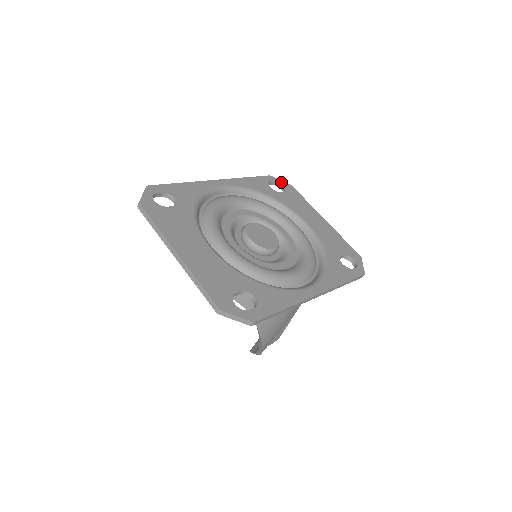
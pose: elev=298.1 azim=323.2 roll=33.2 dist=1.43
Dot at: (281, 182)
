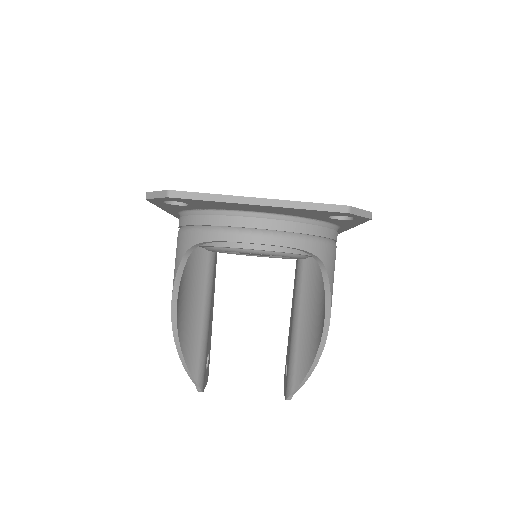
Dot at: occluded
